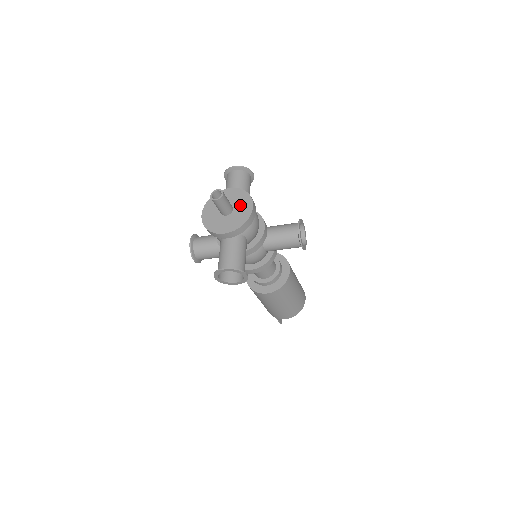
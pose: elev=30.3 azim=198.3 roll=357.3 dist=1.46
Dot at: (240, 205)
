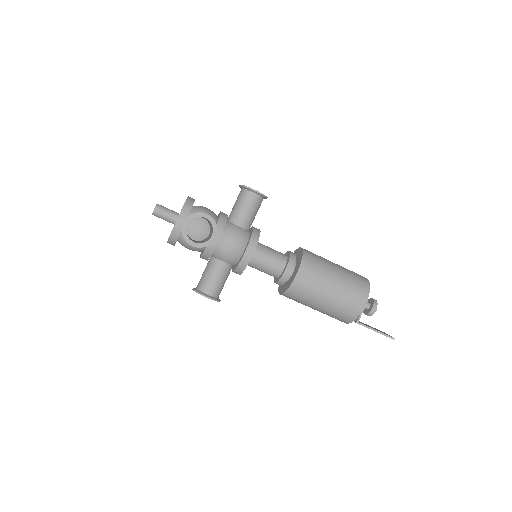
Dot at: occluded
